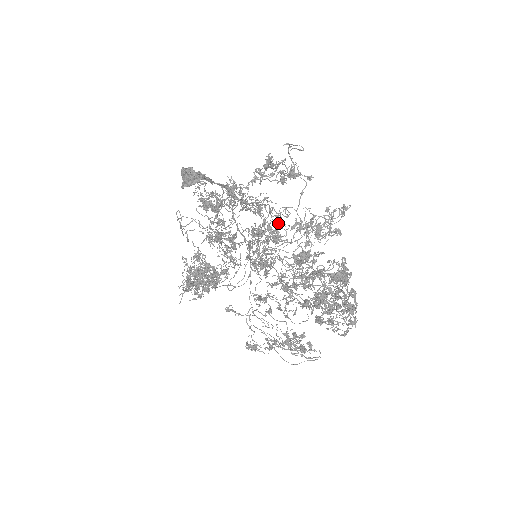
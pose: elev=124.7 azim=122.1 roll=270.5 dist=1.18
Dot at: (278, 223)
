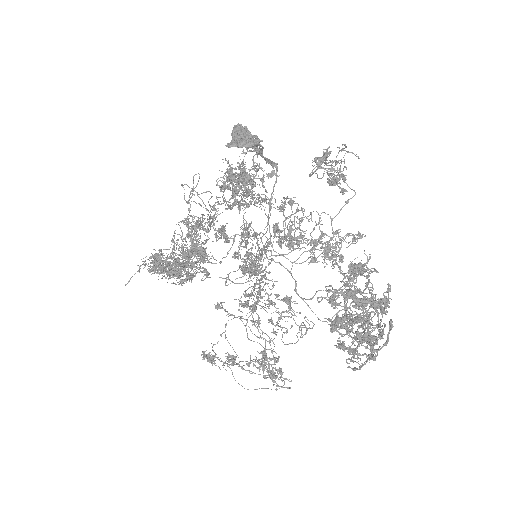
Dot at: (299, 227)
